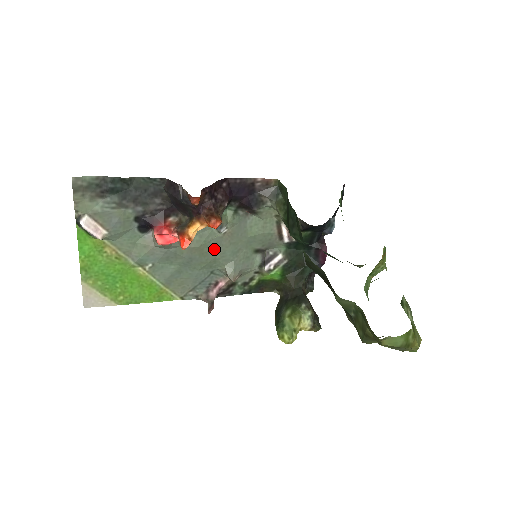
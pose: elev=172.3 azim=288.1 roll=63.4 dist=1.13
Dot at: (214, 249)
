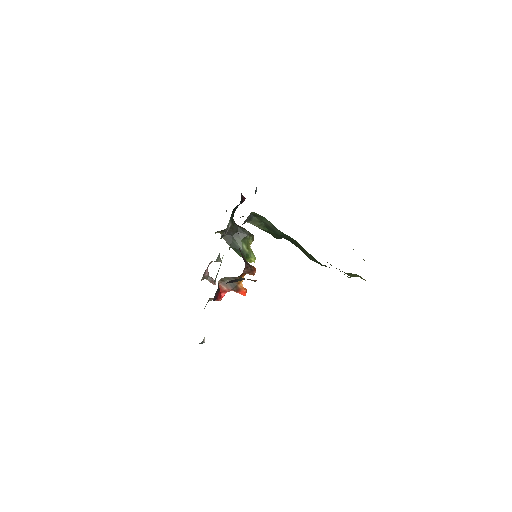
Dot at: occluded
